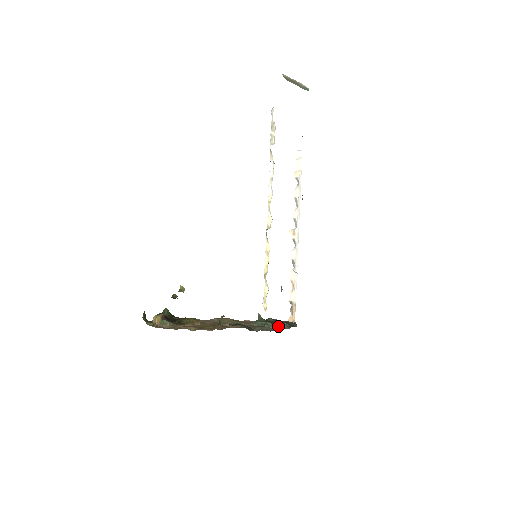
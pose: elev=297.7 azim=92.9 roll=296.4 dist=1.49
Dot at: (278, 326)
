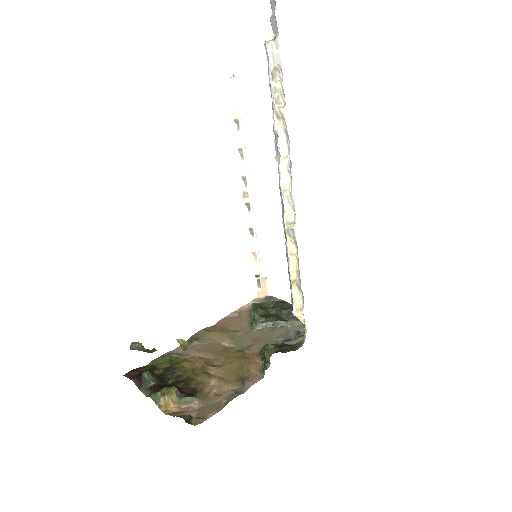
Dot at: (294, 321)
